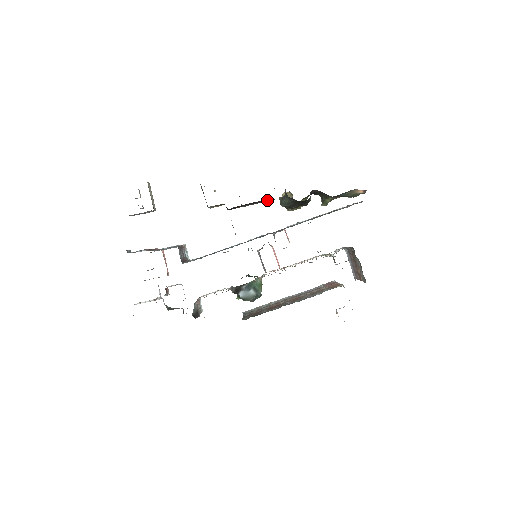
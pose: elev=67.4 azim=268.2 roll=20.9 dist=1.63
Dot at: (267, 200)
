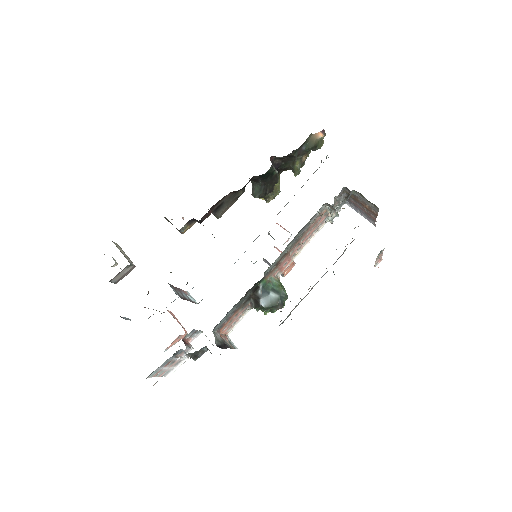
Dot at: (234, 195)
